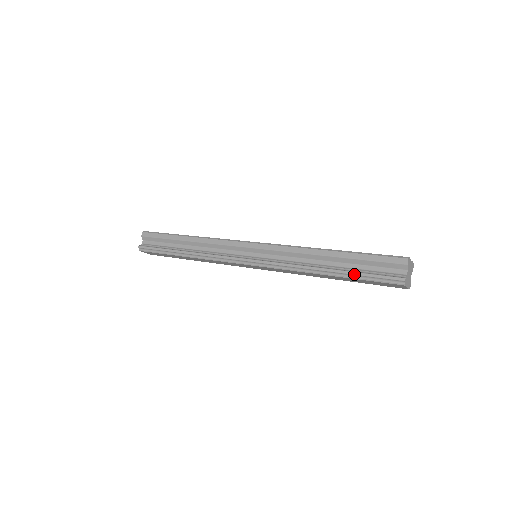
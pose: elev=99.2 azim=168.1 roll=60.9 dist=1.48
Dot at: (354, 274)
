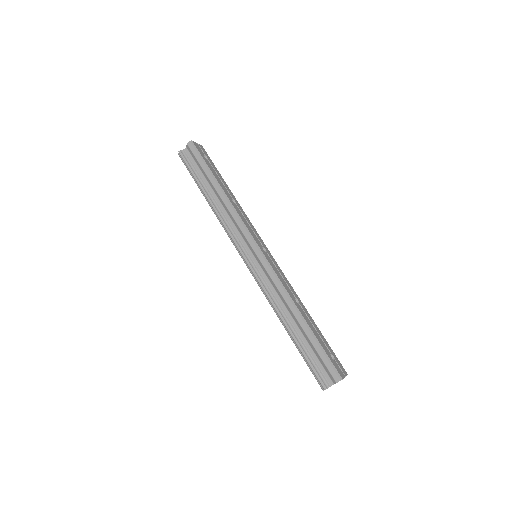
Dot at: (301, 350)
